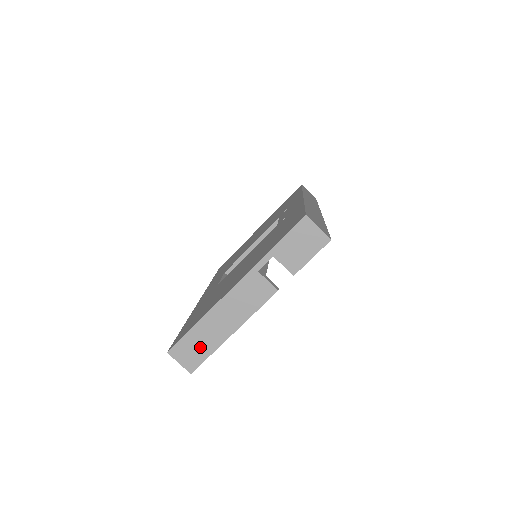
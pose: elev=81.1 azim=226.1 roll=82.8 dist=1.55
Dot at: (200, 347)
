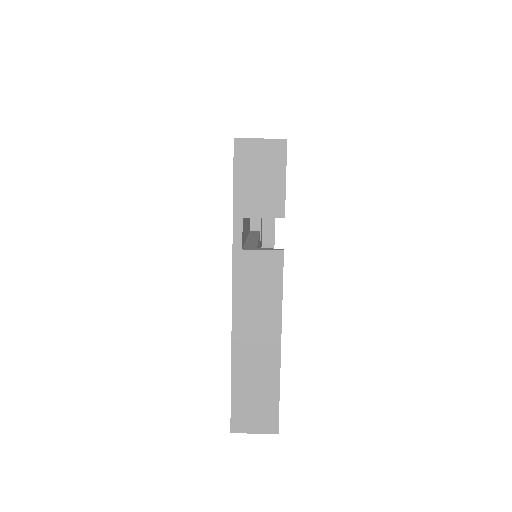
Dot at: (260, 394)
